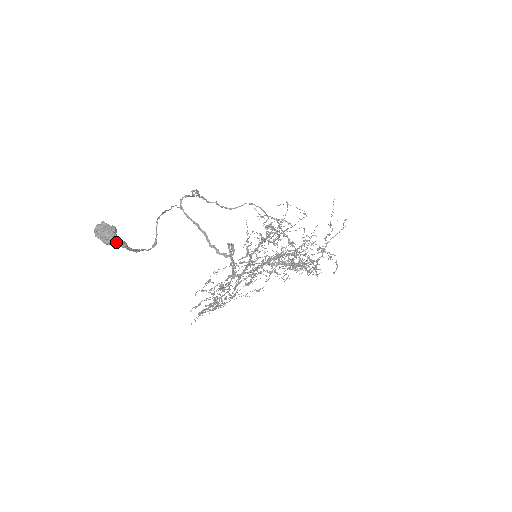
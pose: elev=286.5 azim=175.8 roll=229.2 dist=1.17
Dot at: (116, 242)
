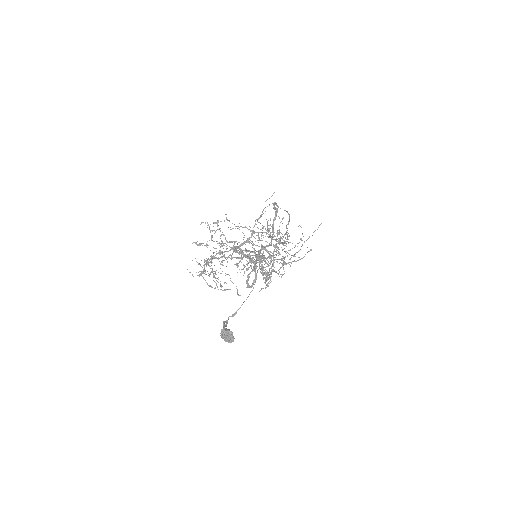
Dot at: (226, 340)
